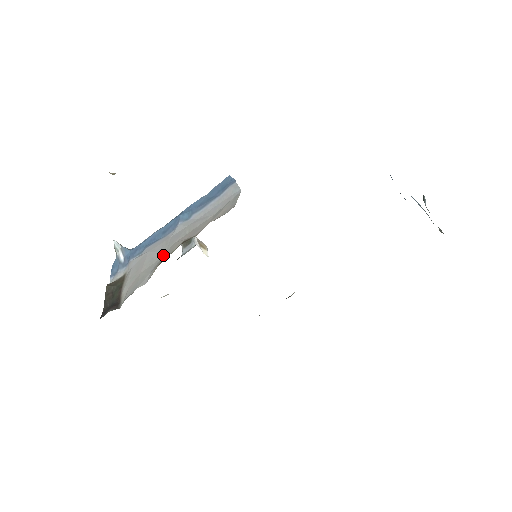
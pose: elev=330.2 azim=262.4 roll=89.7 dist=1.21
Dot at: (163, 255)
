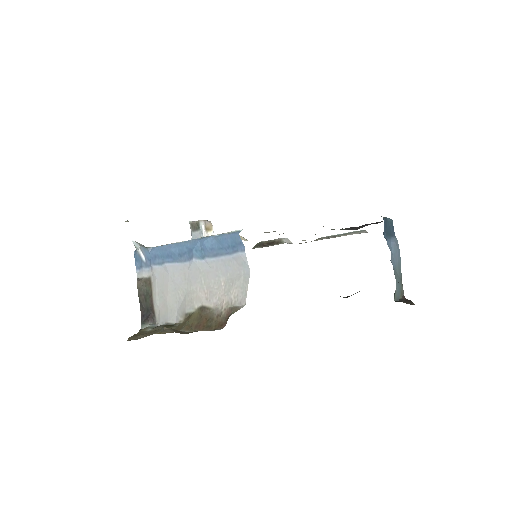
Dot at: (185, 296)
